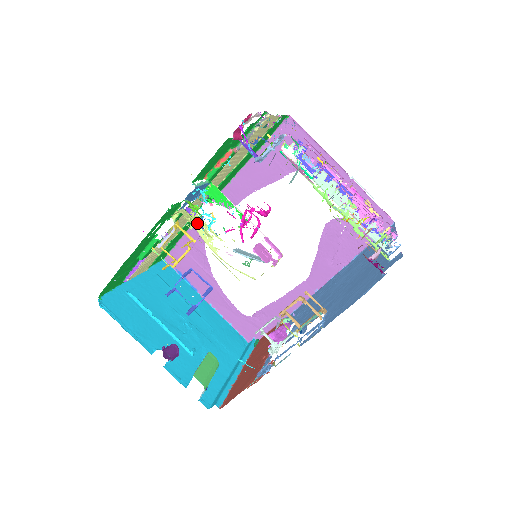
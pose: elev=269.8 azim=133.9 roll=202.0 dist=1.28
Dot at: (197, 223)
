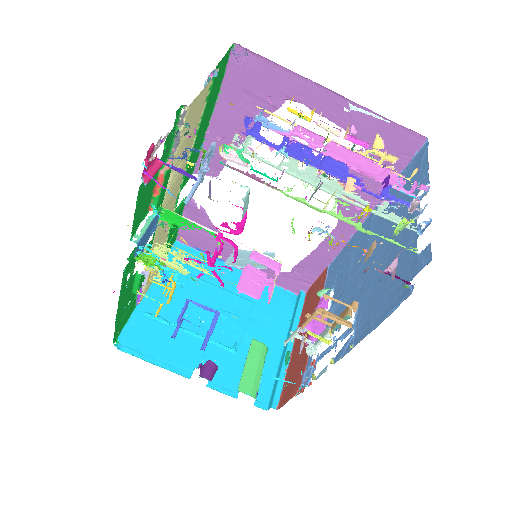
Dot at: (167, 262)
